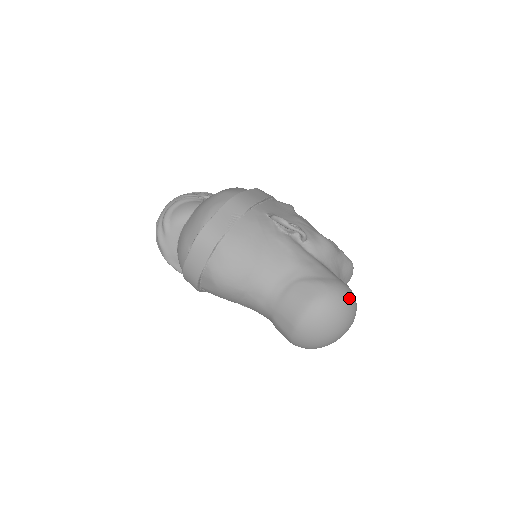
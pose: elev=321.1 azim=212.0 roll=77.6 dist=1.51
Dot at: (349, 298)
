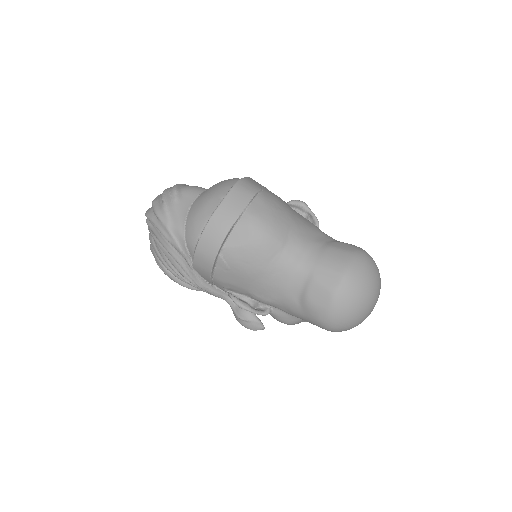
Dot at: occluded
